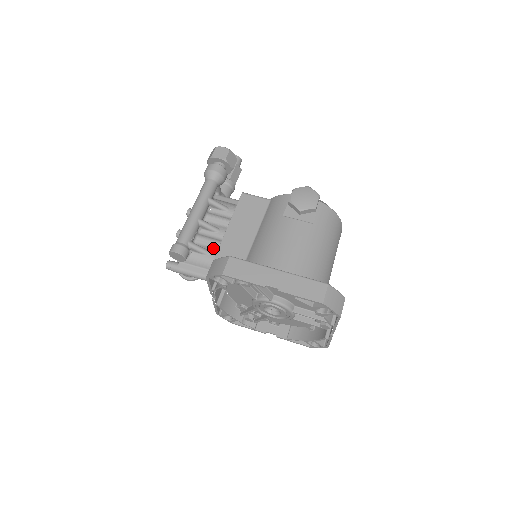
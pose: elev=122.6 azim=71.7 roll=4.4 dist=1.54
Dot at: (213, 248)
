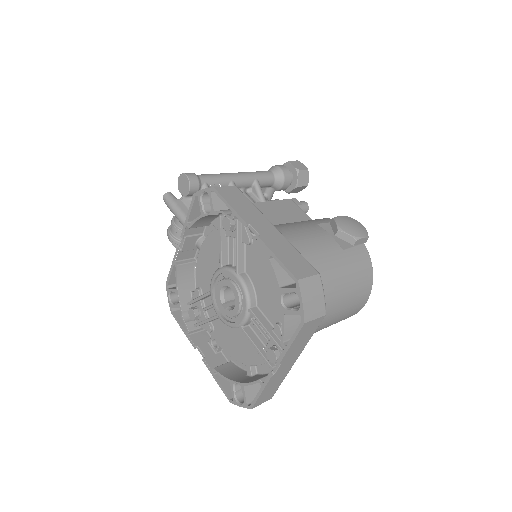
Dot at: occluded
